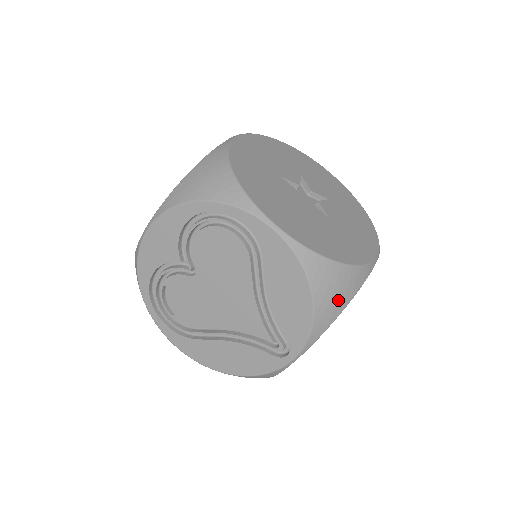
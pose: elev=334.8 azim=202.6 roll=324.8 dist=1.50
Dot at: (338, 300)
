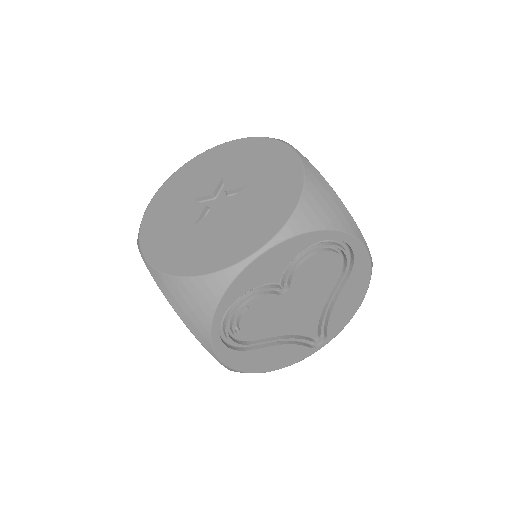
Dot at: occluded
